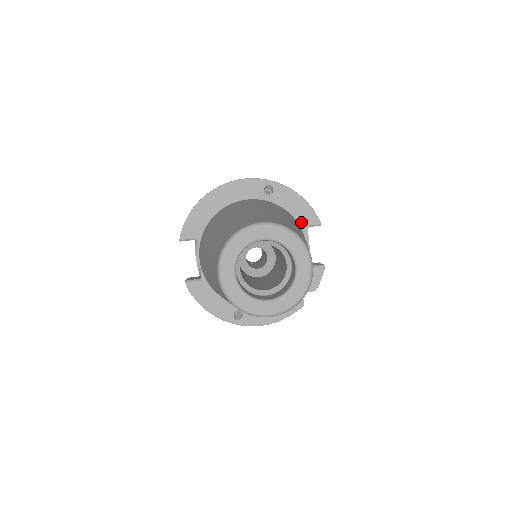
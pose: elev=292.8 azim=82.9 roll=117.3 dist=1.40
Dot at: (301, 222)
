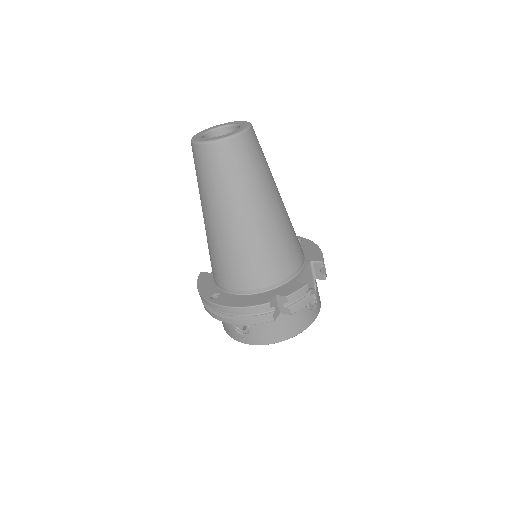
Dot at: (308, 258)
